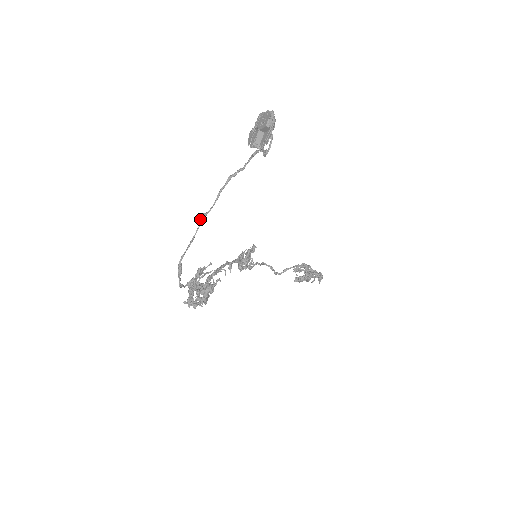
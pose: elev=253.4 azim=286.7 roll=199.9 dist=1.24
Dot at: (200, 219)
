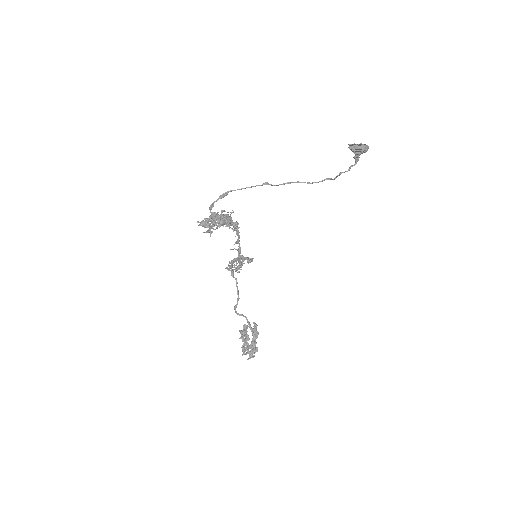
Dot at: (265, 183)
